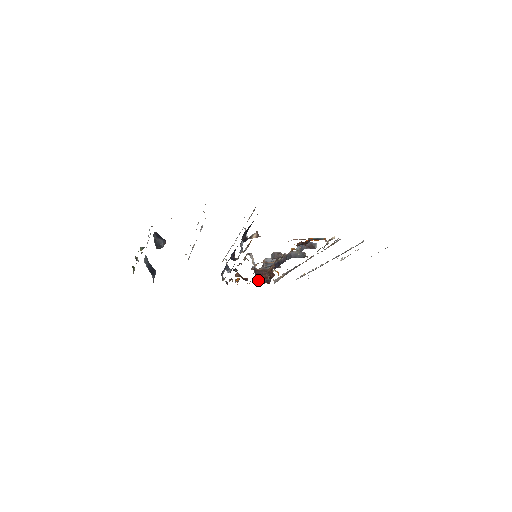
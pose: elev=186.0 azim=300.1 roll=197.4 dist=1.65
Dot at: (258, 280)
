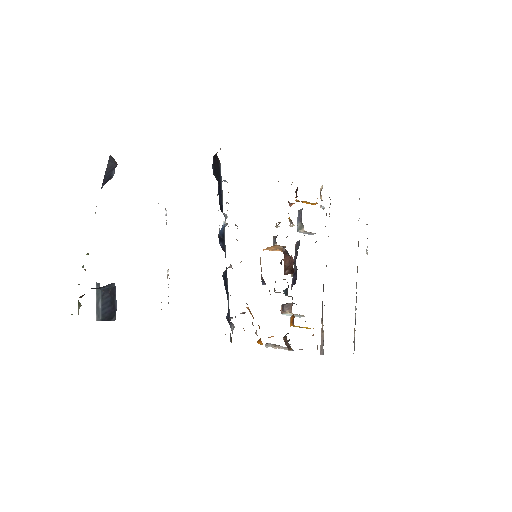
Dot at: occluded
